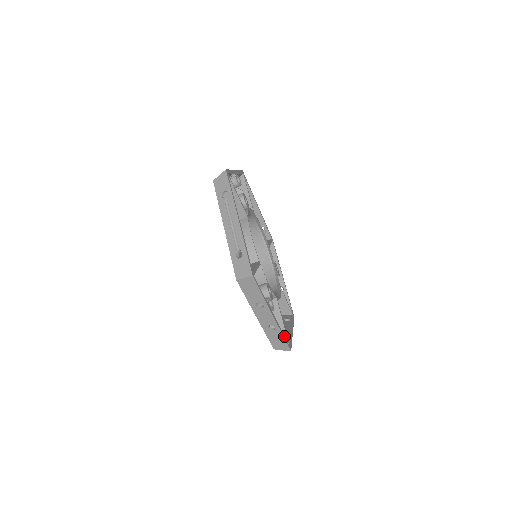
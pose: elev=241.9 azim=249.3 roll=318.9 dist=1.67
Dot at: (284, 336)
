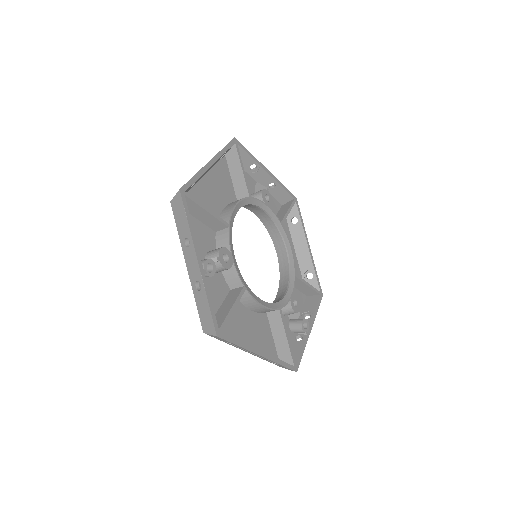
Dot at: (317, 305)
